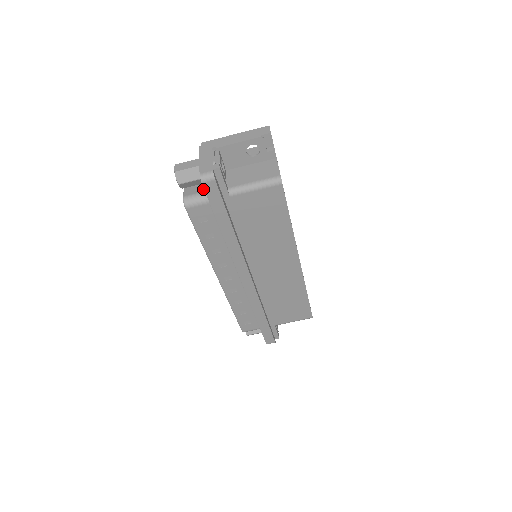
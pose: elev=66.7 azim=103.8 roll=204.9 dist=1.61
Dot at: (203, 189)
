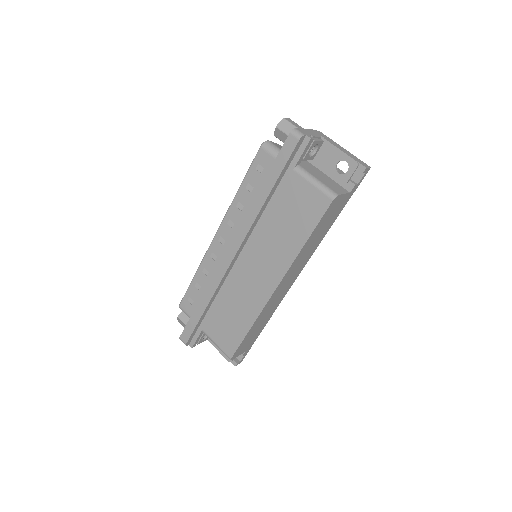
Dot at: occluded
